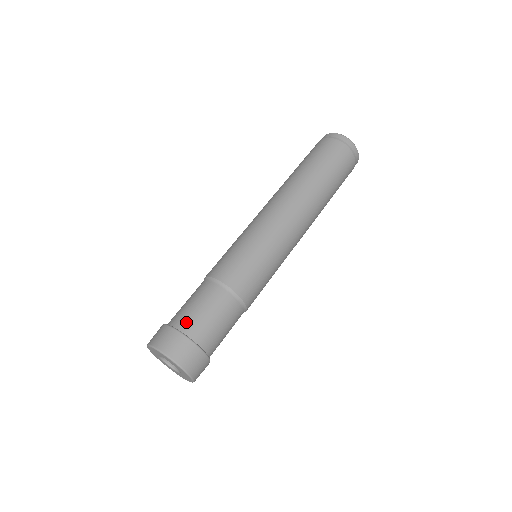
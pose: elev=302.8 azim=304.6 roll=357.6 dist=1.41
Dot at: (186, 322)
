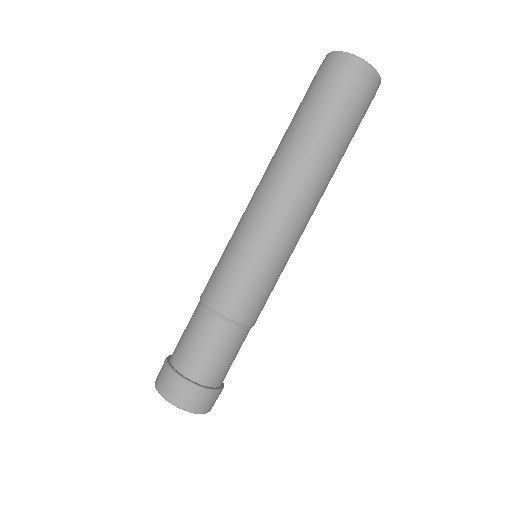
Dot at: (191, 367)
